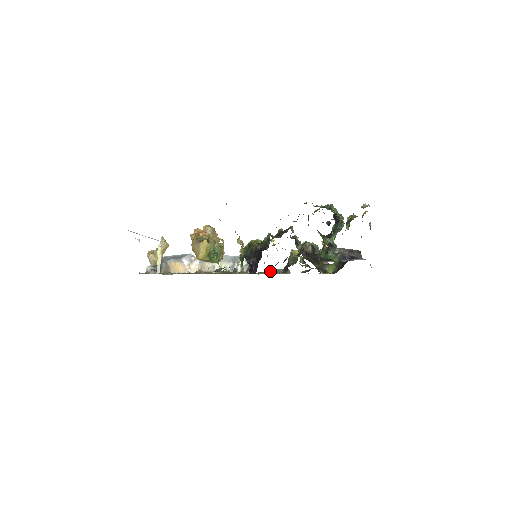
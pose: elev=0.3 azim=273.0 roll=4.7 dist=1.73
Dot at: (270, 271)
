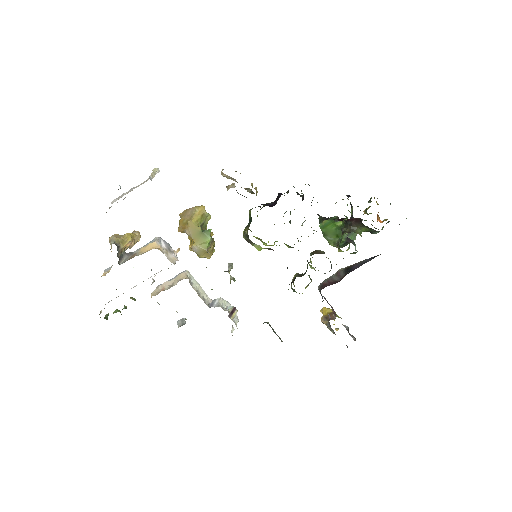
Dot at: occluded
